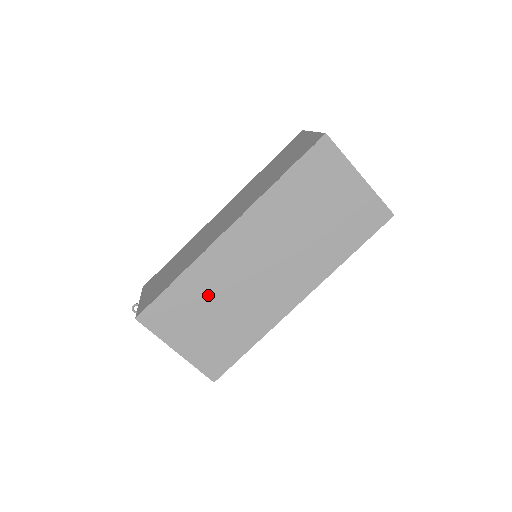
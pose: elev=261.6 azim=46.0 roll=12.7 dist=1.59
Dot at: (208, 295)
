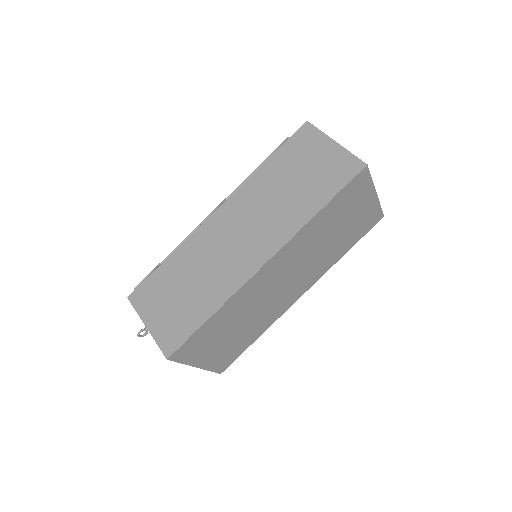
Dot at: (234, 318)
